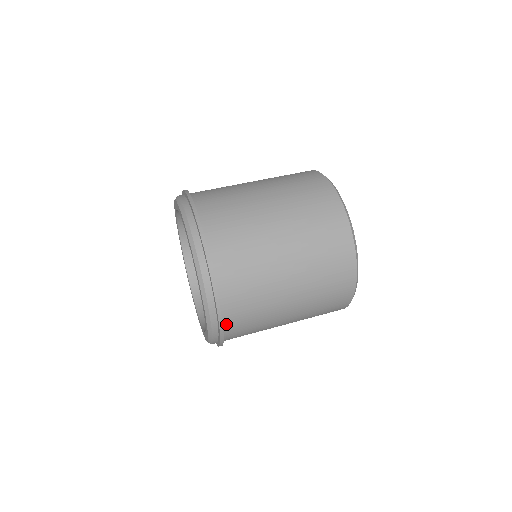
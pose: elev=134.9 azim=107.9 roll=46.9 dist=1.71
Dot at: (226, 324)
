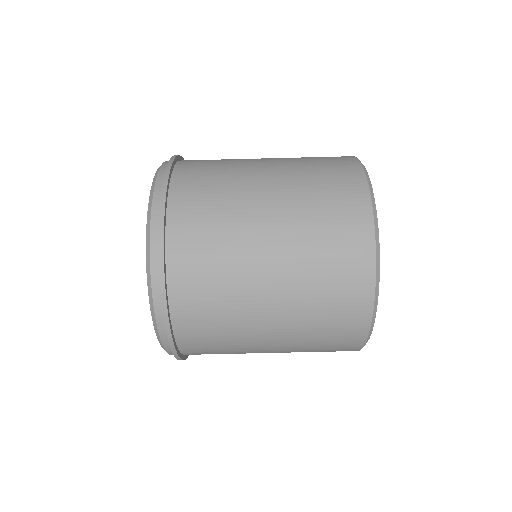
Dot at: occluded
